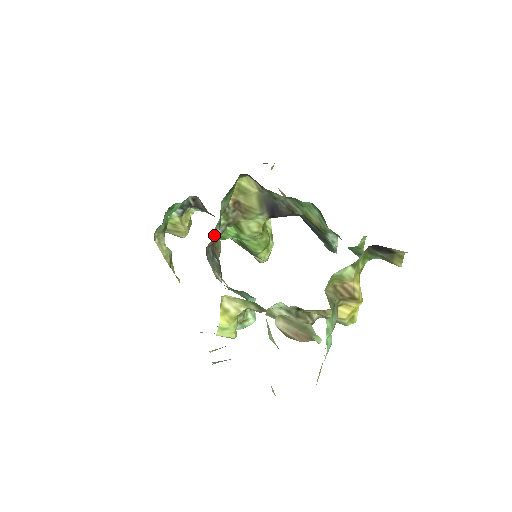
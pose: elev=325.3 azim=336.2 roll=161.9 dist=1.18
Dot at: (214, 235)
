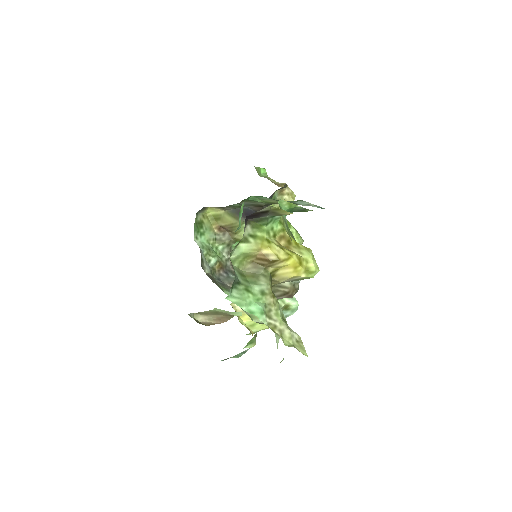
Dot at: (211, 263)
